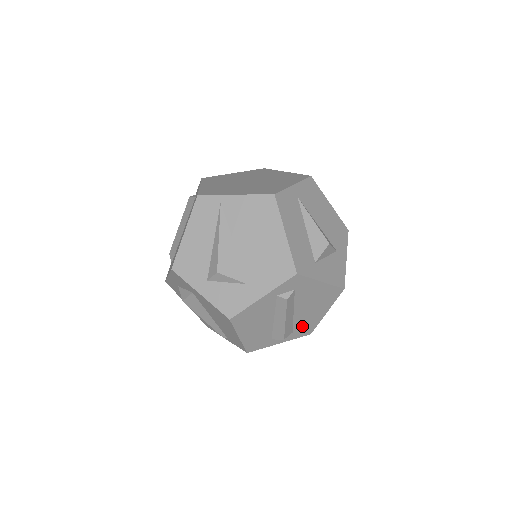
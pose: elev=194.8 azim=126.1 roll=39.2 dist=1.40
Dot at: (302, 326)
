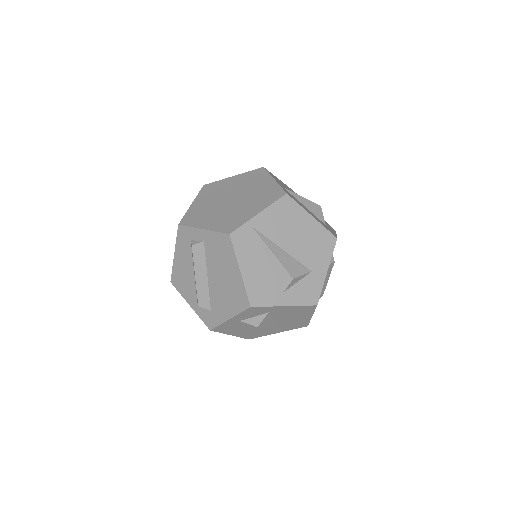
Dot at: occluded
